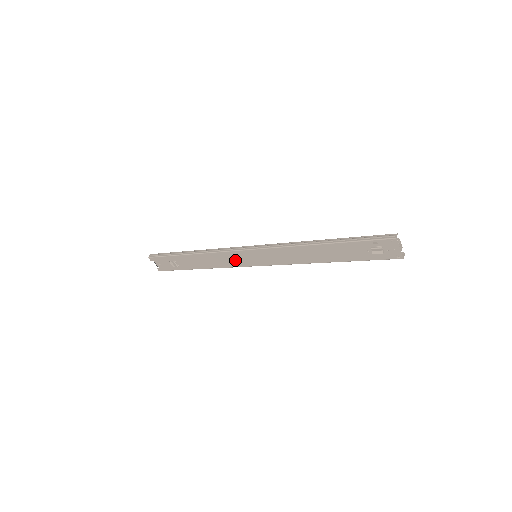
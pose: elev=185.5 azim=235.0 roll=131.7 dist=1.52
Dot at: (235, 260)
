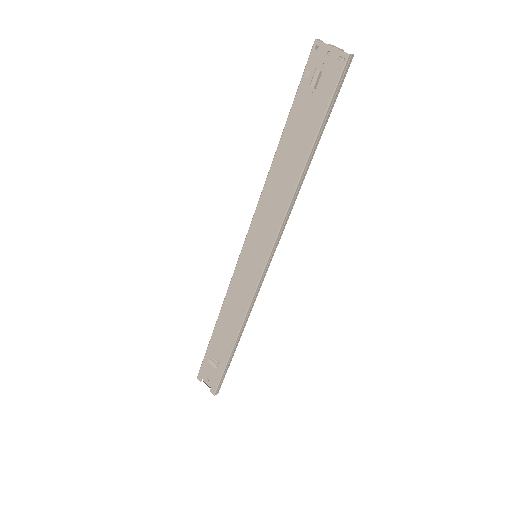
Dot at: (244, 285)
